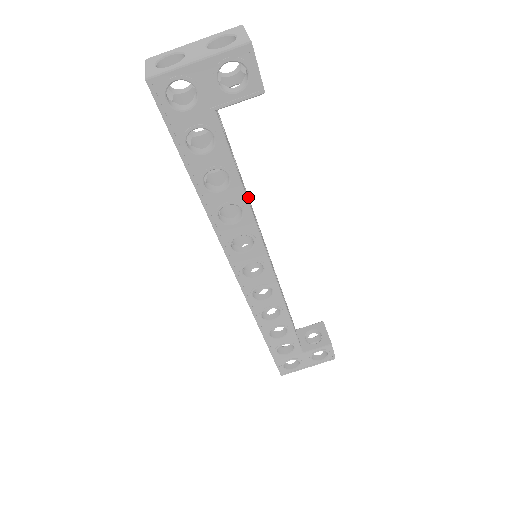
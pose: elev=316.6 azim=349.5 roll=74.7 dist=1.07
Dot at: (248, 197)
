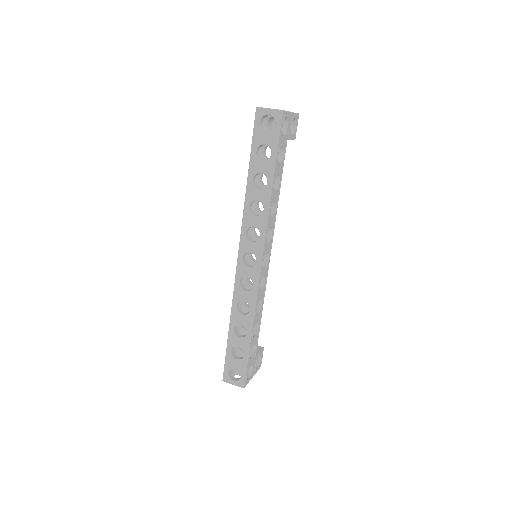
Dot at: occluded
